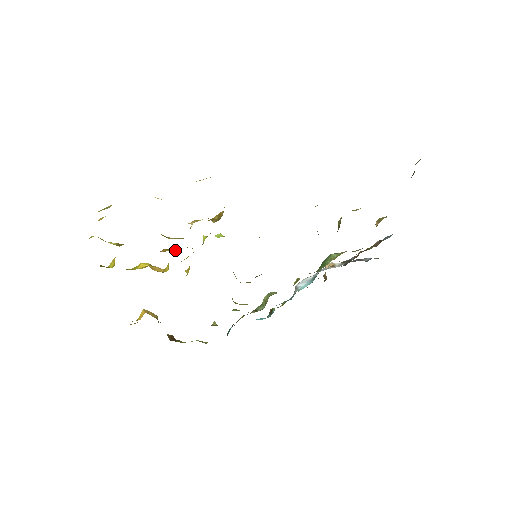
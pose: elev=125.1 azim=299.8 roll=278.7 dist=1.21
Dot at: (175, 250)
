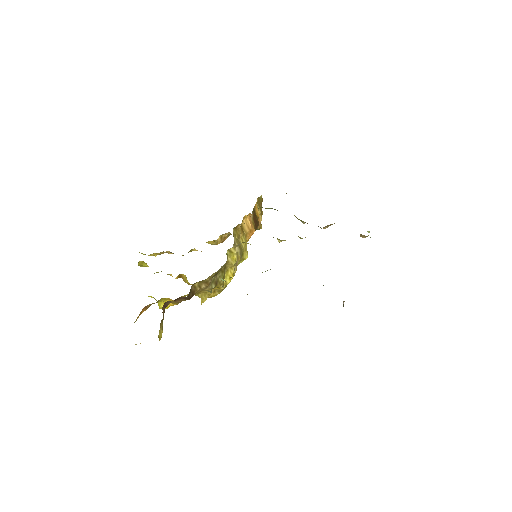
Dot at: occluded
